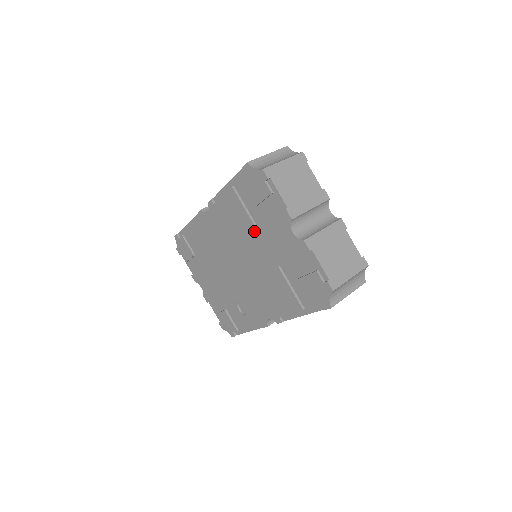
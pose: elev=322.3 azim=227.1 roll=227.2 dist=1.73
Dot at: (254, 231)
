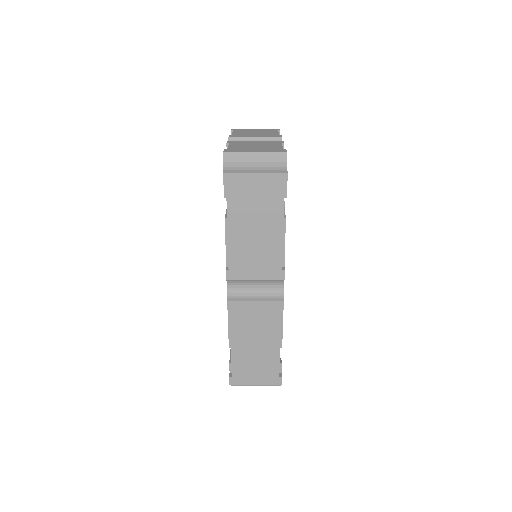
Dot at: occluded
